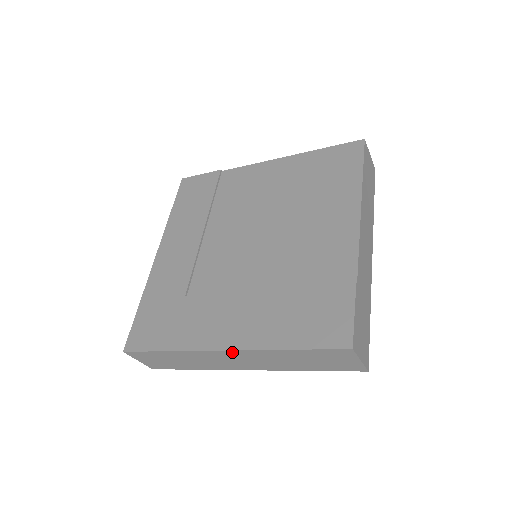
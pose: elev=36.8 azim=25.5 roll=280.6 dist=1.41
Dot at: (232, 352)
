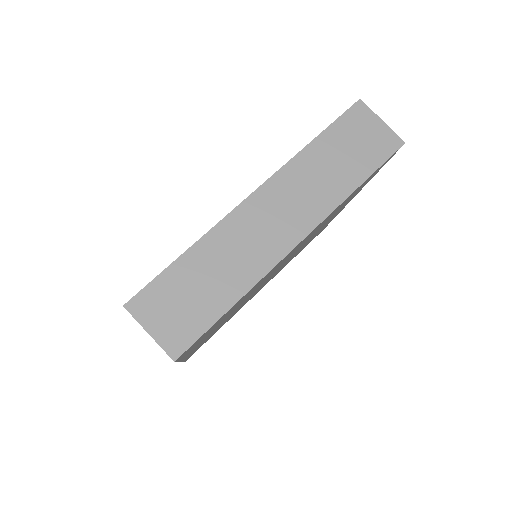
Dot at: (264, 190)
